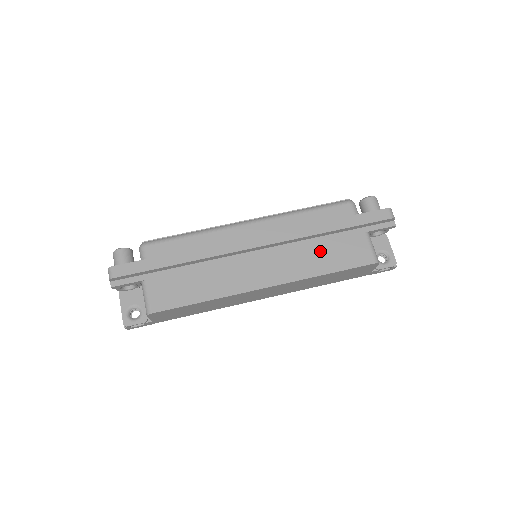
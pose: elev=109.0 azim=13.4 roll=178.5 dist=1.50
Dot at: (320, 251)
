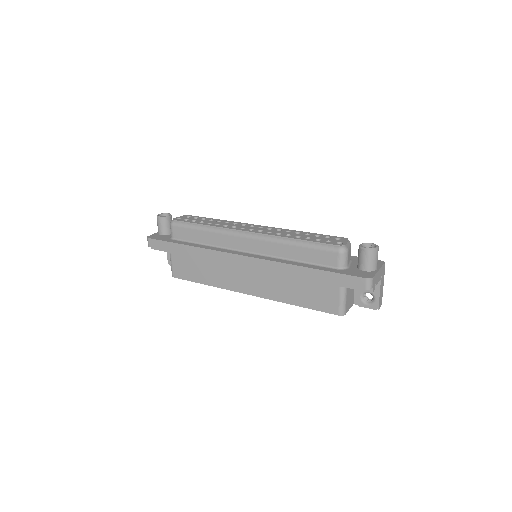
Dot at: (295, 285)
